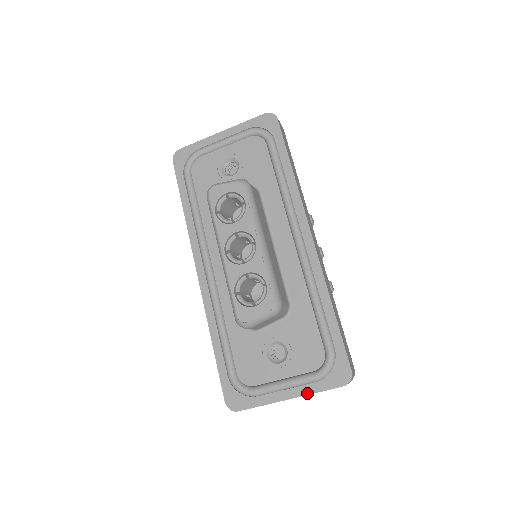
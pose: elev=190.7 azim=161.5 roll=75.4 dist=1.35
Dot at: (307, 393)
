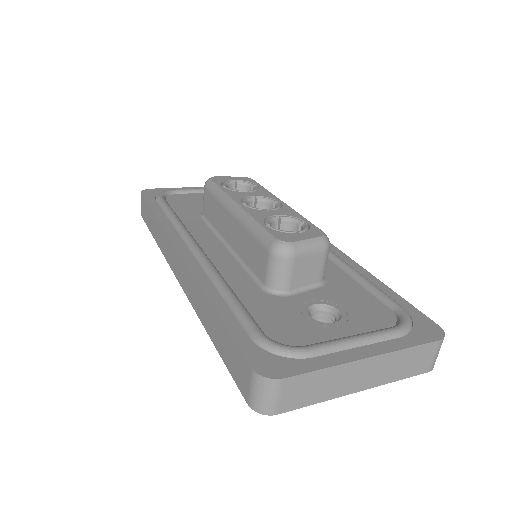
Dot at: (393, 349)
